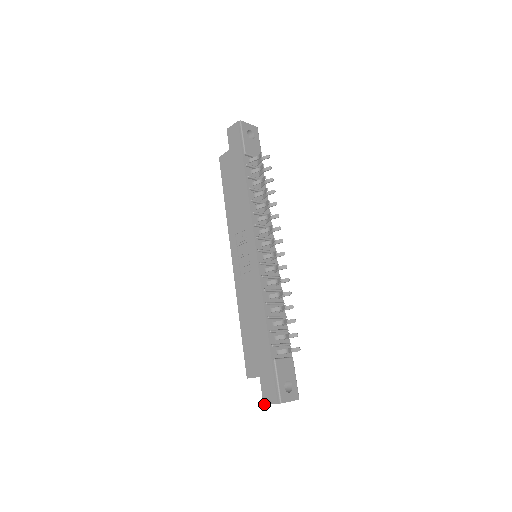
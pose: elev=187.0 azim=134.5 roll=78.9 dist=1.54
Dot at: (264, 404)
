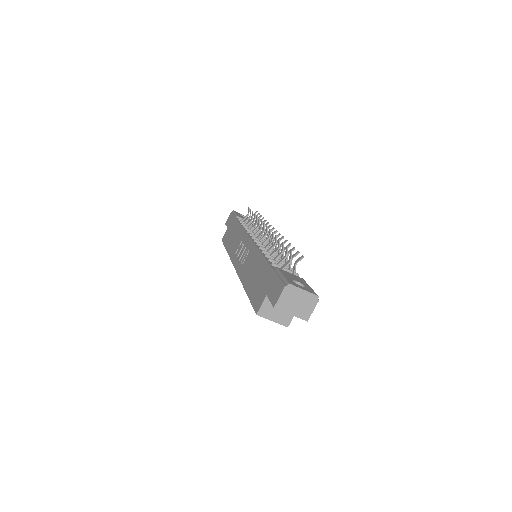
Dot at: (274, 306)
